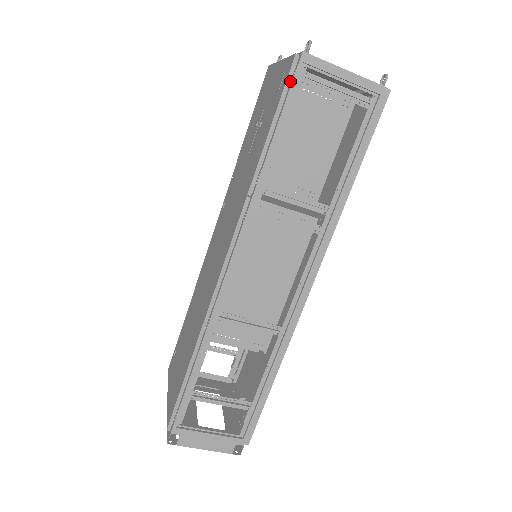
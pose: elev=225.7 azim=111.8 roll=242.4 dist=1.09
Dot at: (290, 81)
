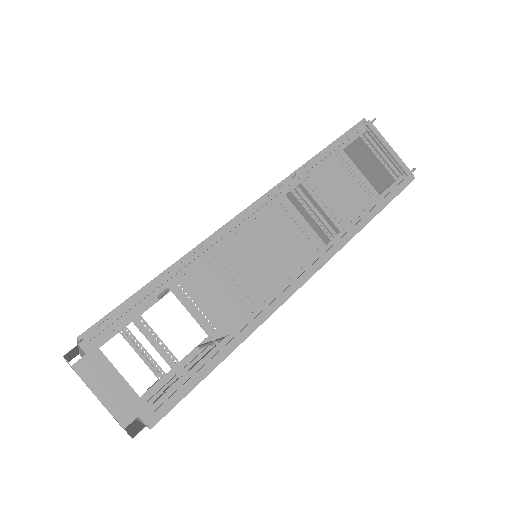
Dot at: (354, 131)
